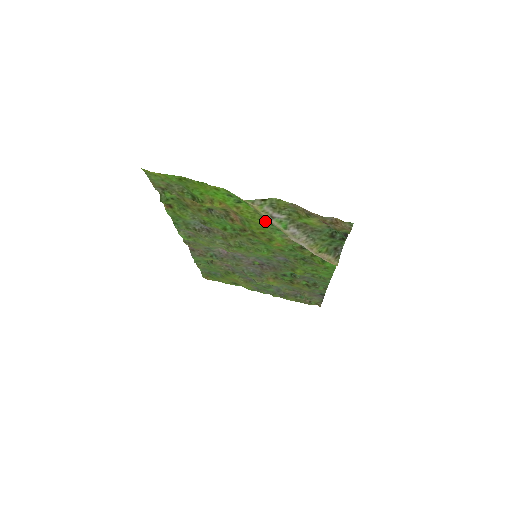
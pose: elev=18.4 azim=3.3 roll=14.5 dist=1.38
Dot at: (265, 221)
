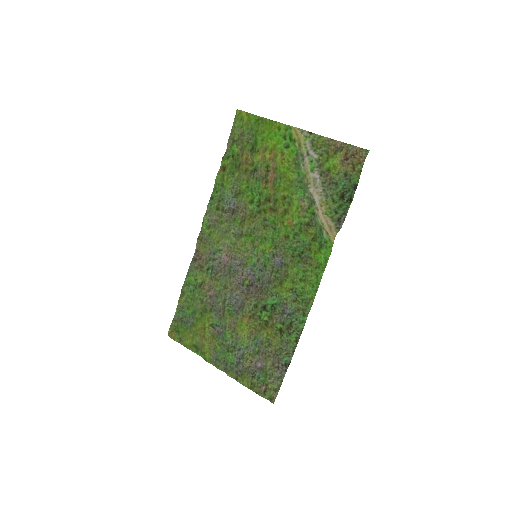
Dot at: (295, 176)
